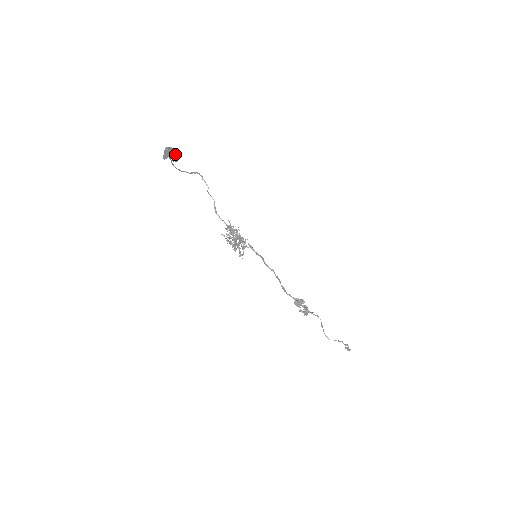
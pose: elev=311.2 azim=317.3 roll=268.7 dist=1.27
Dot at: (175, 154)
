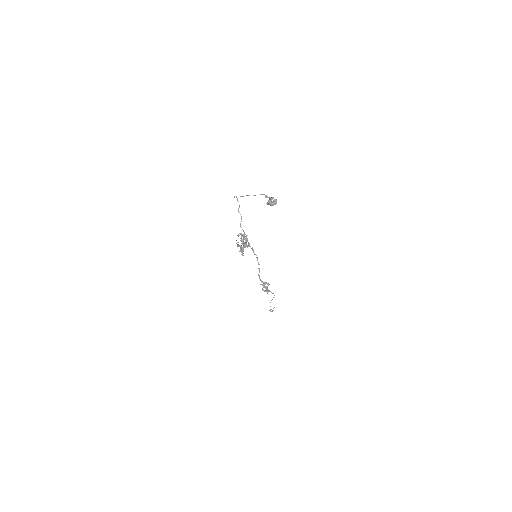
Dot at: (276, 202)
